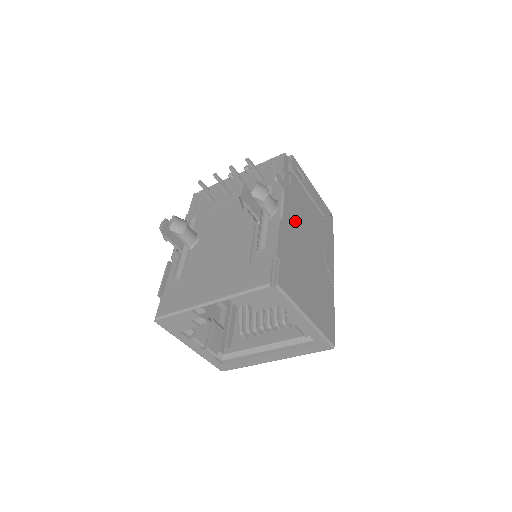
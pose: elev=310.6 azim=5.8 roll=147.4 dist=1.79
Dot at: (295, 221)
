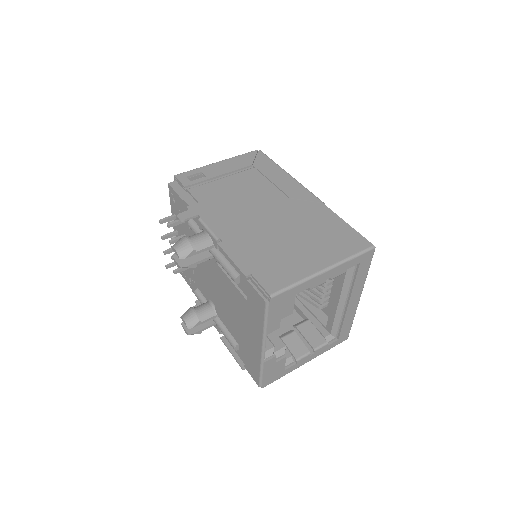
Dot at: (231, 220)
